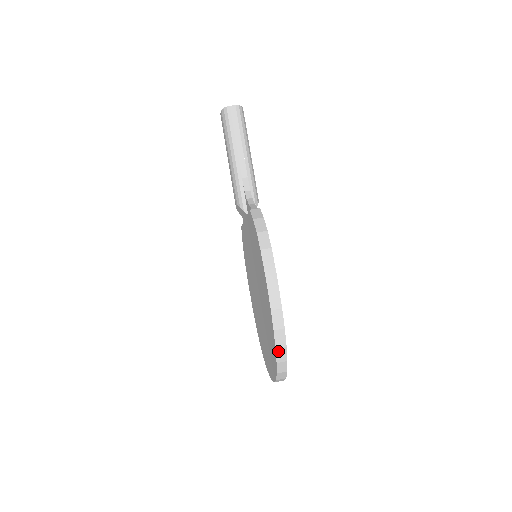
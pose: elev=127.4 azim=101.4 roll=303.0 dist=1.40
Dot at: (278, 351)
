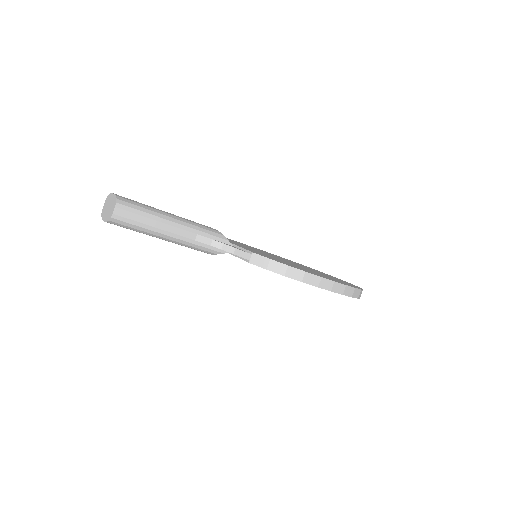
Dot at: occluded
